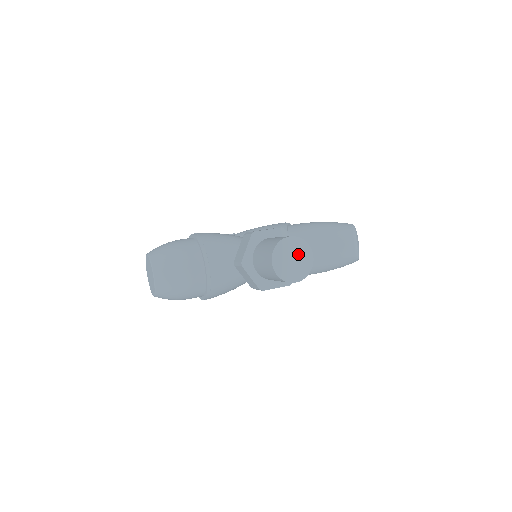
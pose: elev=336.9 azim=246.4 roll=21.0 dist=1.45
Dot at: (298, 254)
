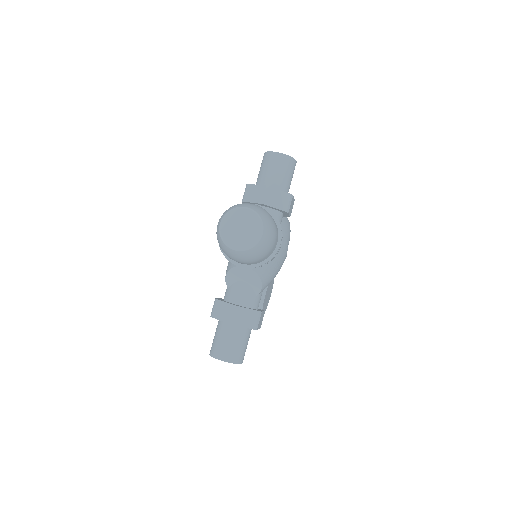
Dot at: occluded
